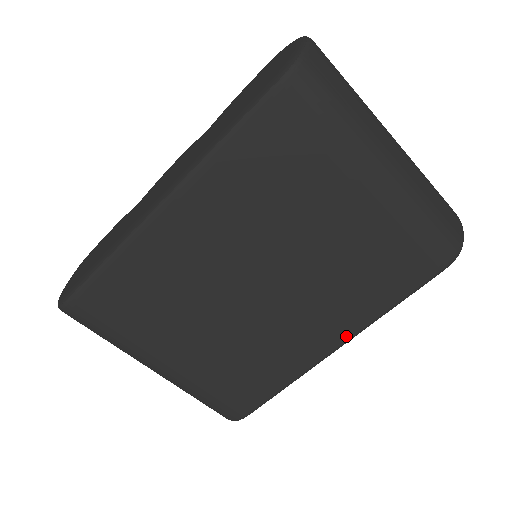
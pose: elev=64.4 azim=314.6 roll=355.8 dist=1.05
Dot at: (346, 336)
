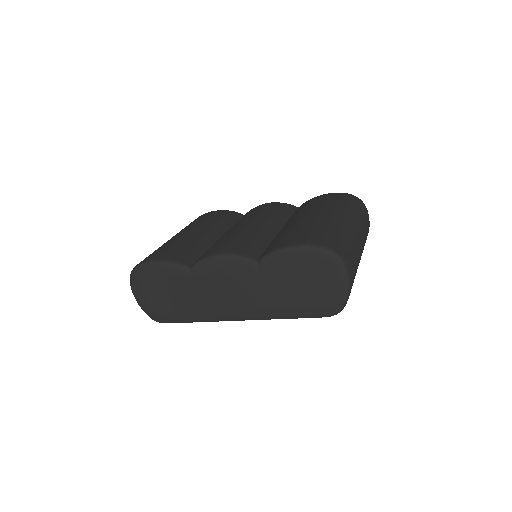
Dot at: occluded
